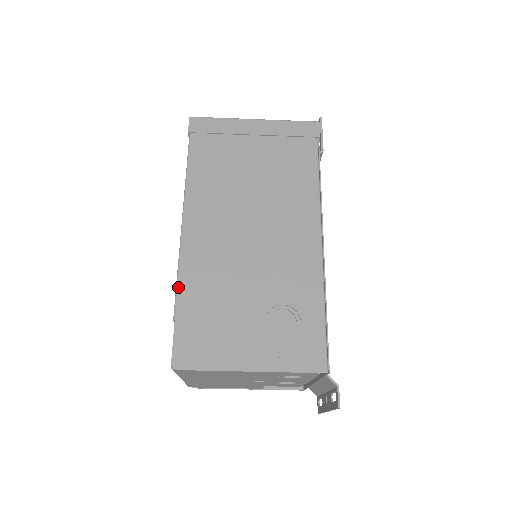
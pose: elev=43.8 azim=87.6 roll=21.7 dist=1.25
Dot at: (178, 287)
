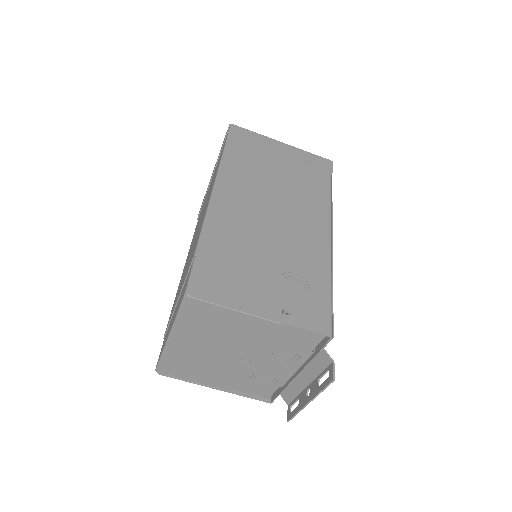
Dot at: (203, 232)
